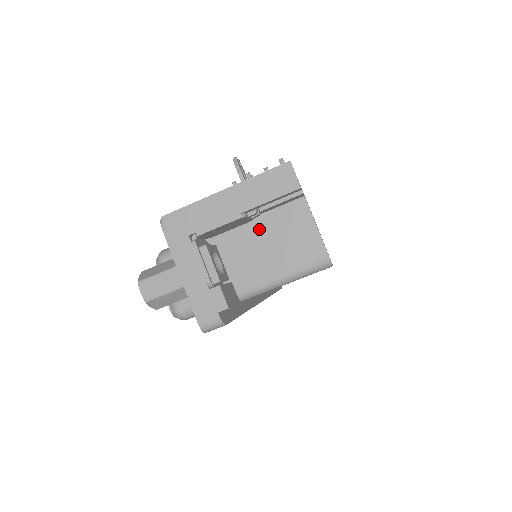
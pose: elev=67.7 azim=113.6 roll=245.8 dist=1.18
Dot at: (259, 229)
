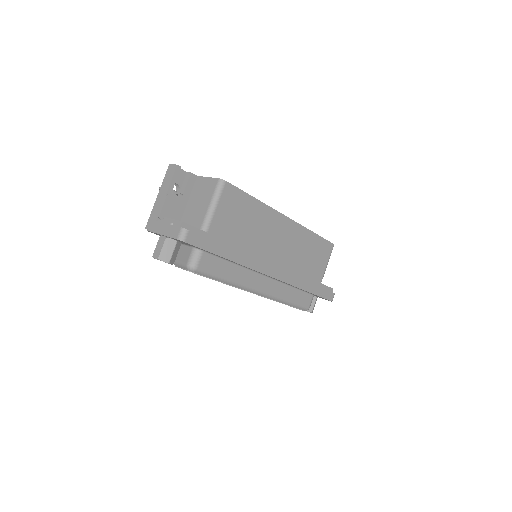
Dot at: (192, 203)
